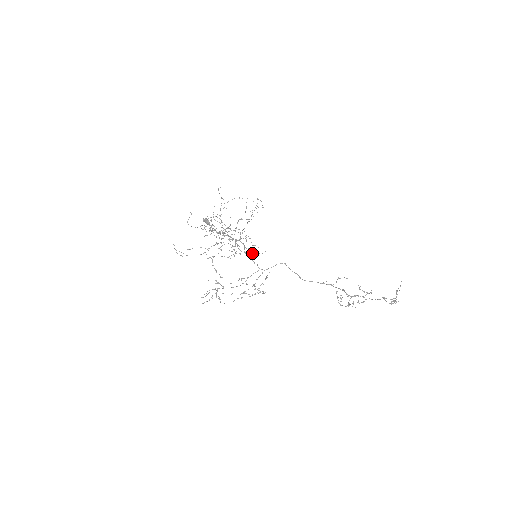
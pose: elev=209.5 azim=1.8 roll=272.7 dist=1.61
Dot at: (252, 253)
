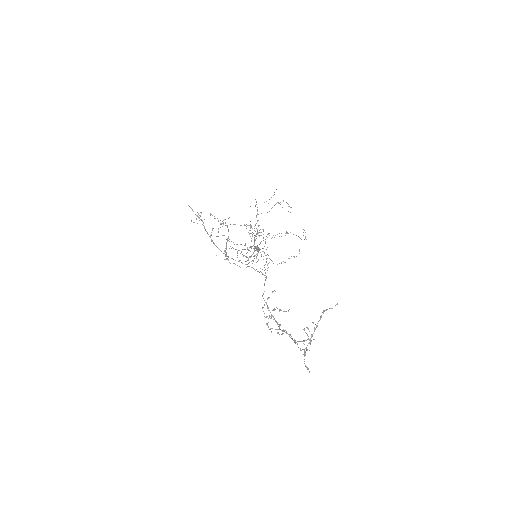
Dot at: (256, 269)
